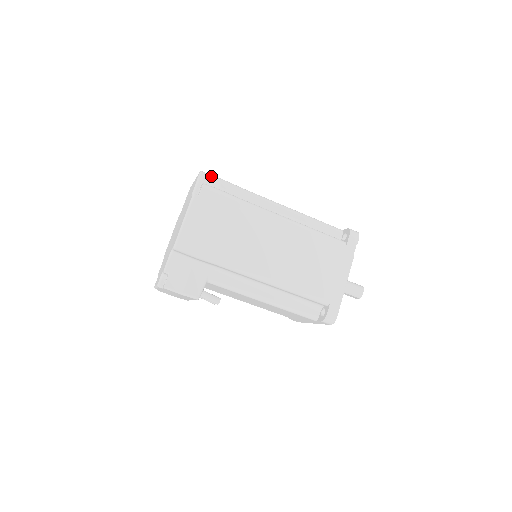
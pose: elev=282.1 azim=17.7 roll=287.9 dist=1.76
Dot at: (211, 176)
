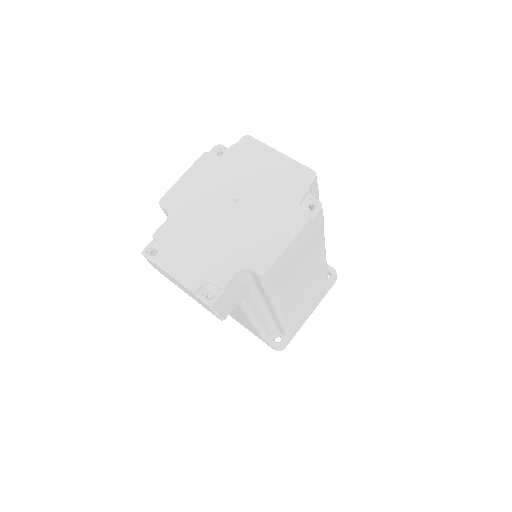
Dot at: occluded
